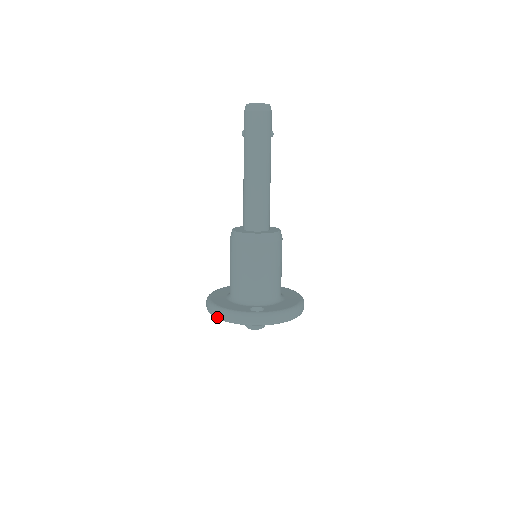
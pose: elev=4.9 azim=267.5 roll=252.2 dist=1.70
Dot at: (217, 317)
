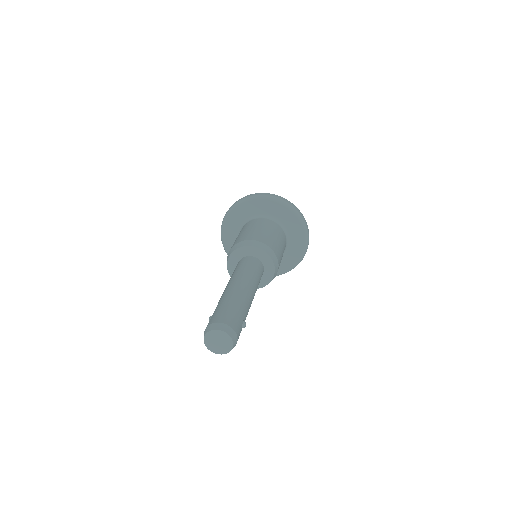
Dot at: occluded
